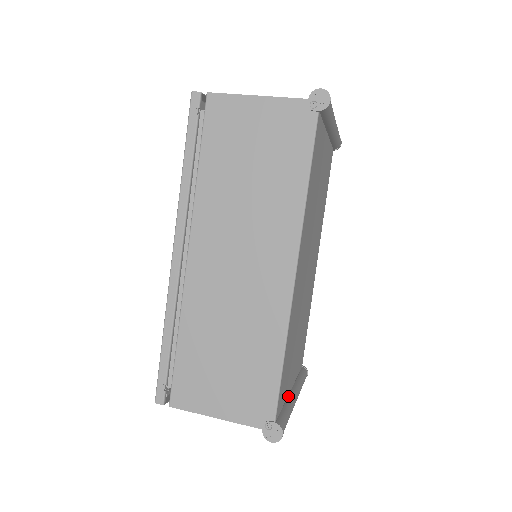
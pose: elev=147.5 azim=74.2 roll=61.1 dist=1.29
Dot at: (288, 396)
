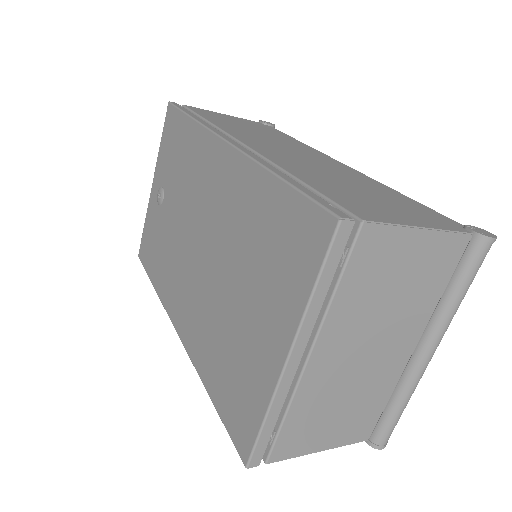
Dot at: occluded
